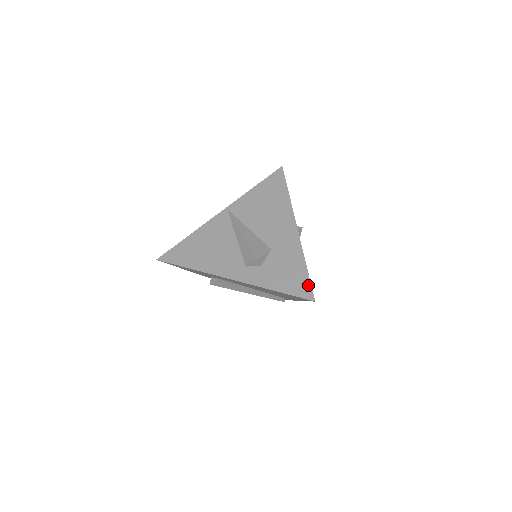
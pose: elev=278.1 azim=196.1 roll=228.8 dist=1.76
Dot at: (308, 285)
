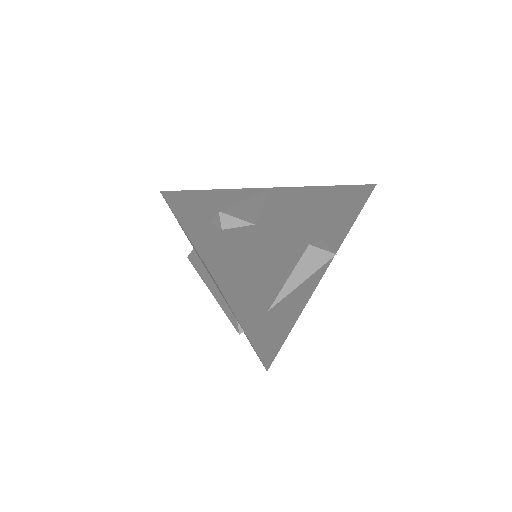
Dot at: (235, 264)
